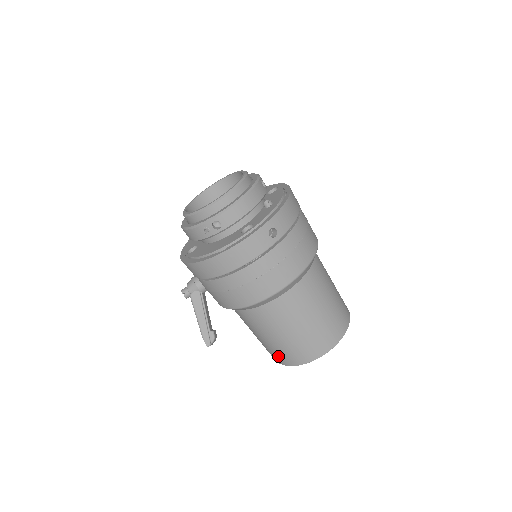
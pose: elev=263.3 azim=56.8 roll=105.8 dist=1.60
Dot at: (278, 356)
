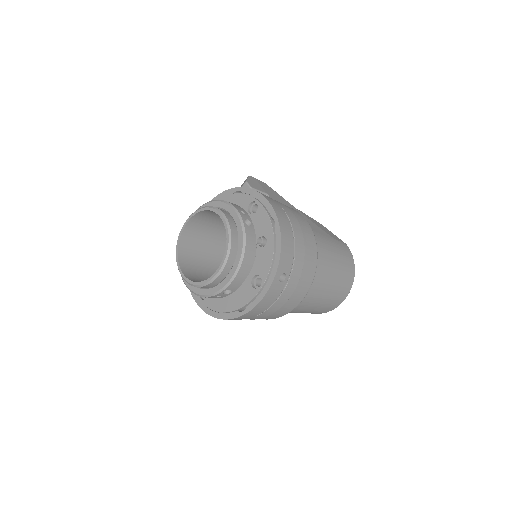
Dot at: occluded
